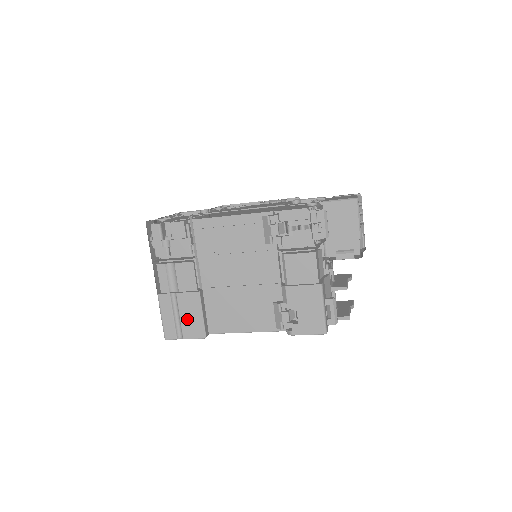
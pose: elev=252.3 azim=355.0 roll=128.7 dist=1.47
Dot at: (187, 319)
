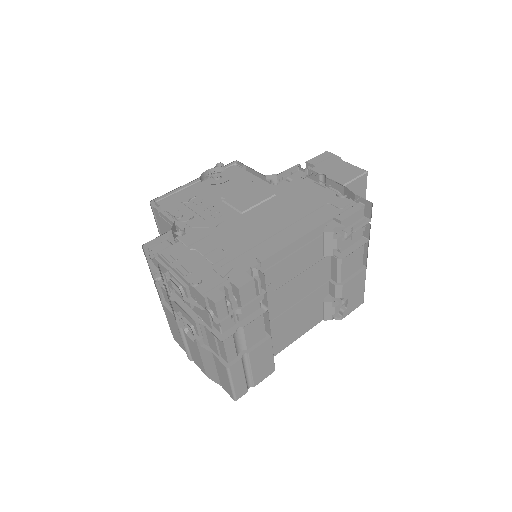
Dot at: (259, 368)
